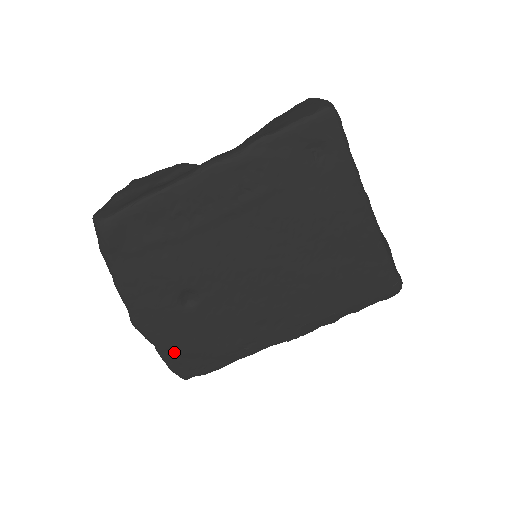
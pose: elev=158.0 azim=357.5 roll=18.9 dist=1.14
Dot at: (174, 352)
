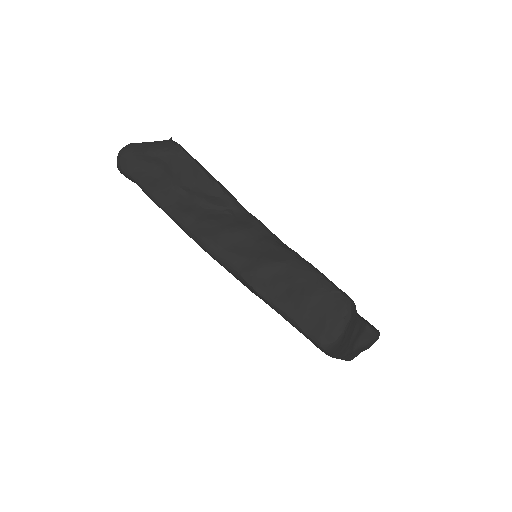
Dot at: occluded
